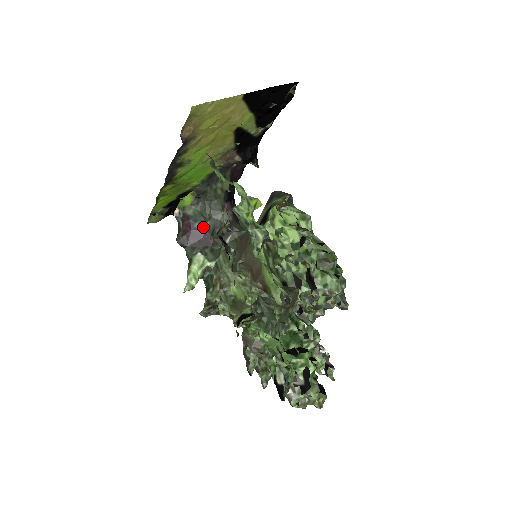
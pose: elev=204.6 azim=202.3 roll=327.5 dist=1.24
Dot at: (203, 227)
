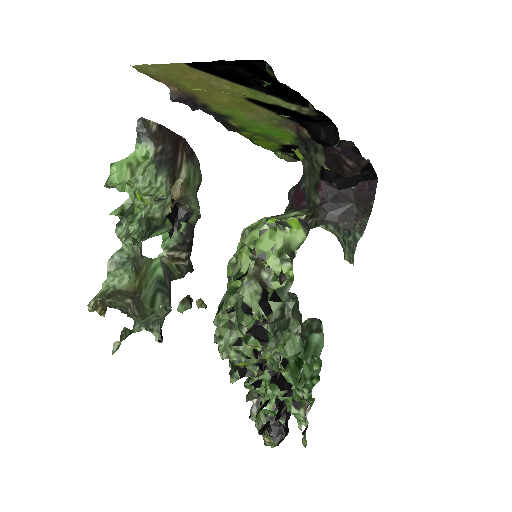
Dot at: (304, 193)
